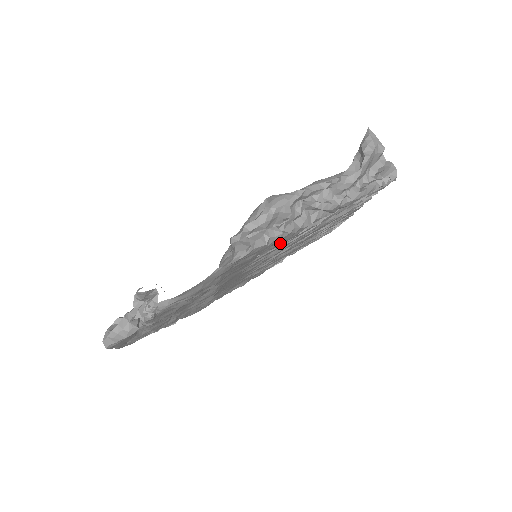
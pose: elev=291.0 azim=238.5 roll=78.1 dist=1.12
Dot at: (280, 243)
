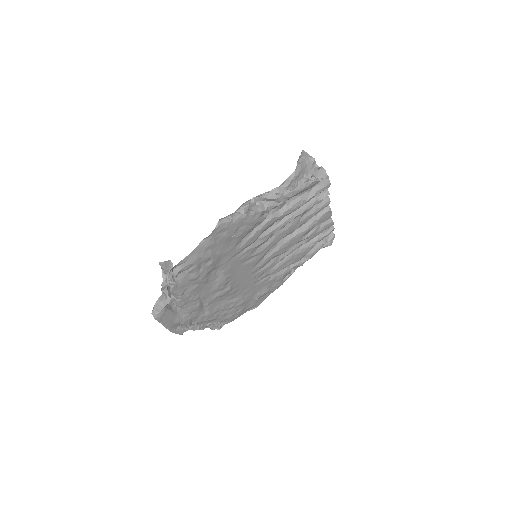
Dot at: (248, 226)
